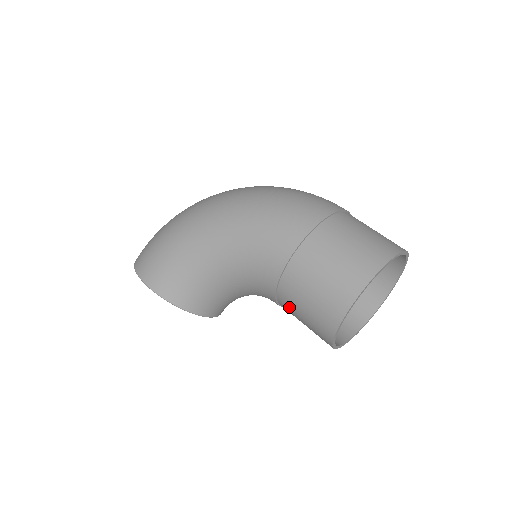
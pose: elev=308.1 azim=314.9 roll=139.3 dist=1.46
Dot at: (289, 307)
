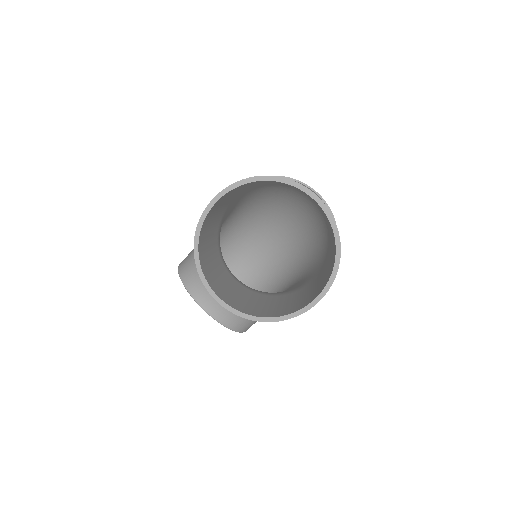
Dot at: occluded
